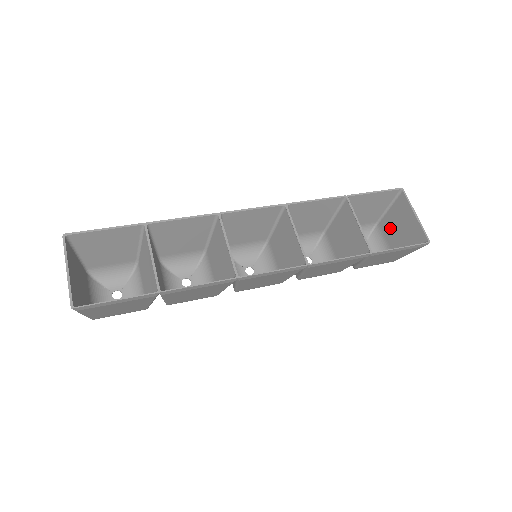
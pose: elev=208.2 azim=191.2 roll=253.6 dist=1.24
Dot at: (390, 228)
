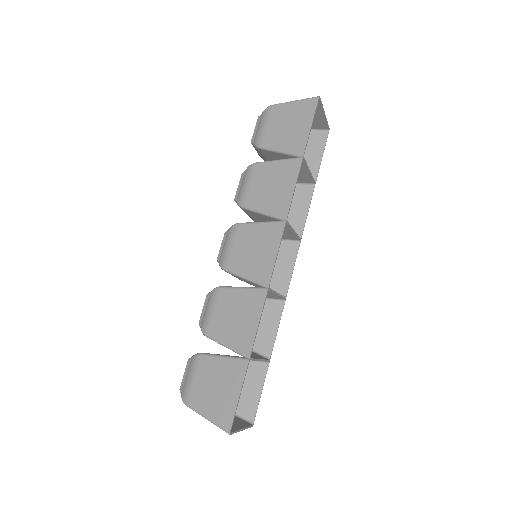
Dot at: occluded
